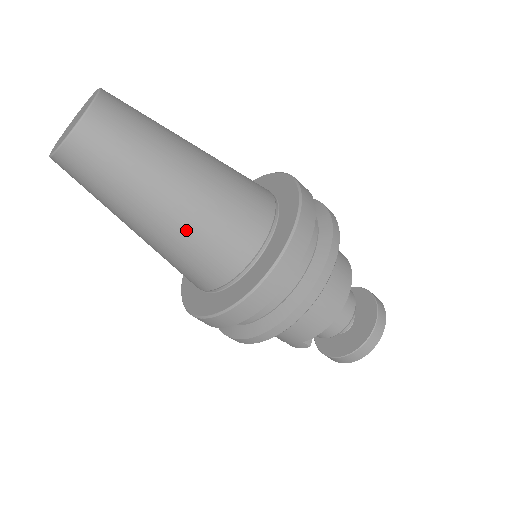
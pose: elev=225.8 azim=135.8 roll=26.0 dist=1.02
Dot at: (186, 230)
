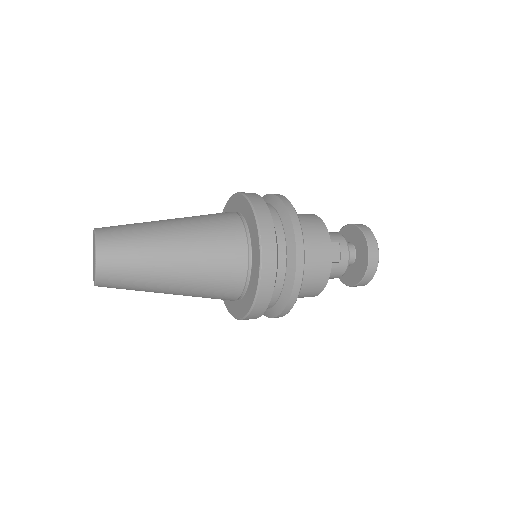
Dot at: occluded
